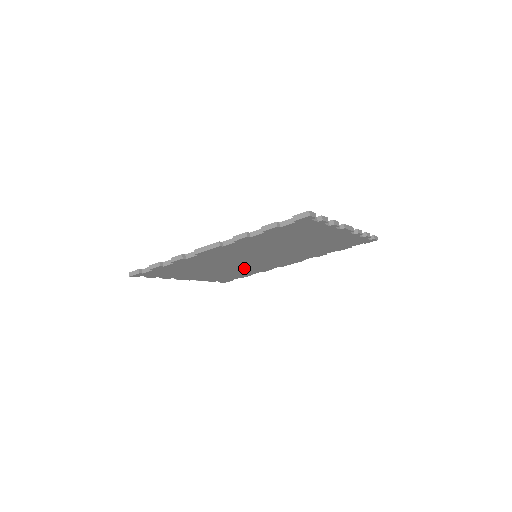
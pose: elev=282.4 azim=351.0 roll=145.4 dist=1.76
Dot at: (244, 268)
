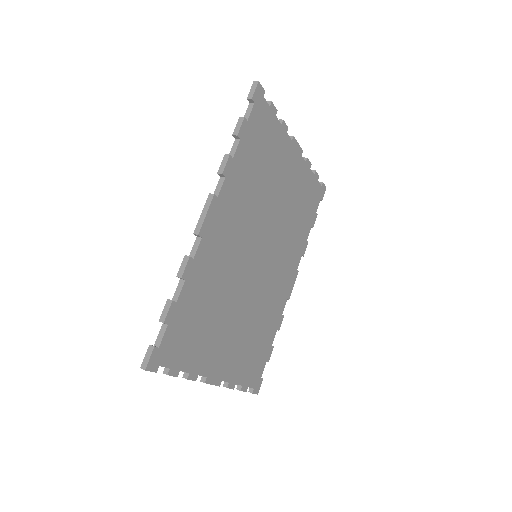
Dot at: (258, 311)
